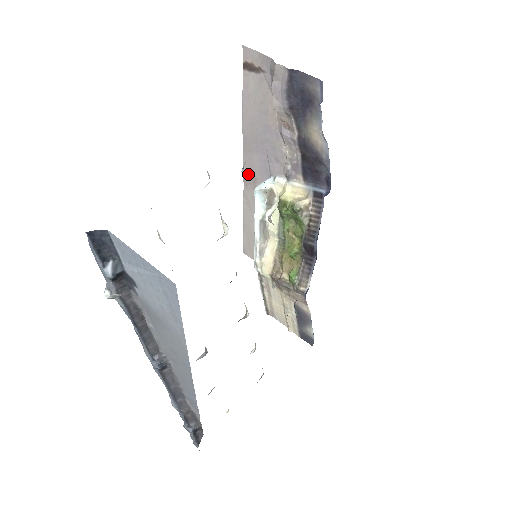
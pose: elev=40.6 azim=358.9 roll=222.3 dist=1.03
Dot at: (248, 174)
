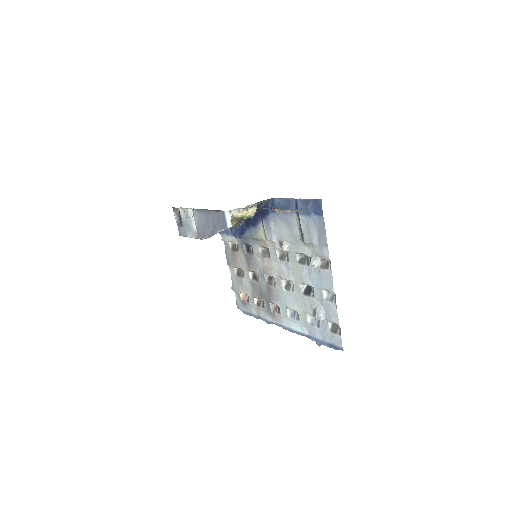
Dot at: occluded
